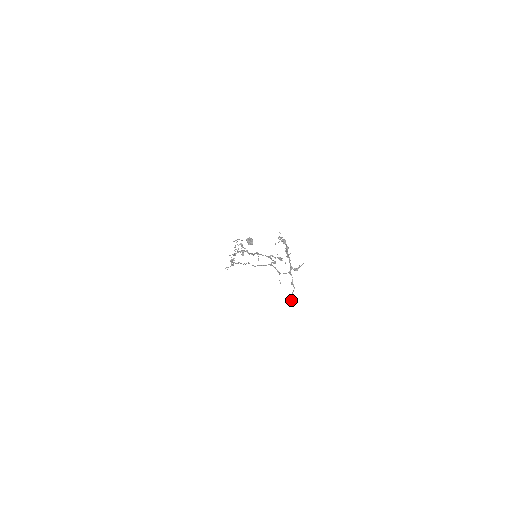
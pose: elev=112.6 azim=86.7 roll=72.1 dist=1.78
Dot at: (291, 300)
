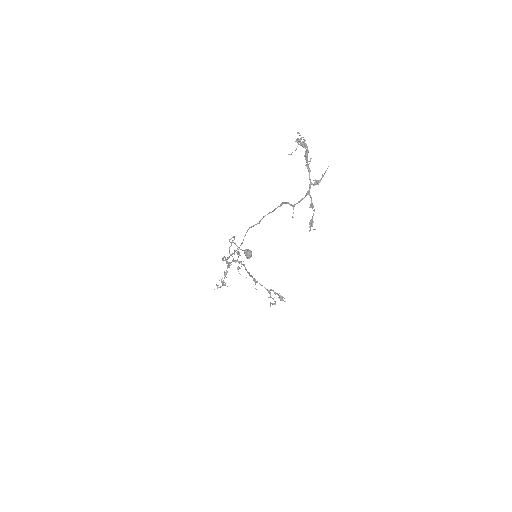
Dot at: occluded
